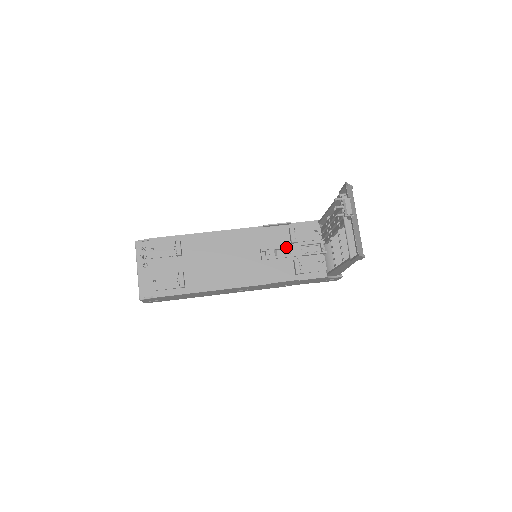
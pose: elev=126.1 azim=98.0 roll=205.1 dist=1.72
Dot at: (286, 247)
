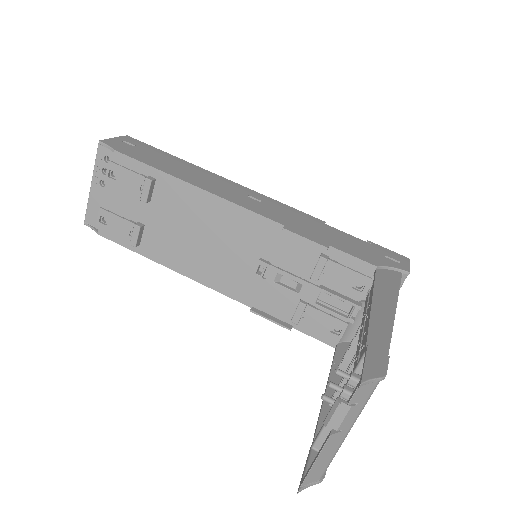
Dot at: (297, 280)
